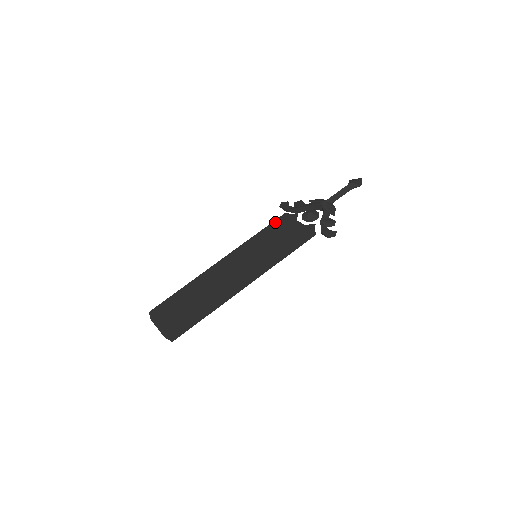
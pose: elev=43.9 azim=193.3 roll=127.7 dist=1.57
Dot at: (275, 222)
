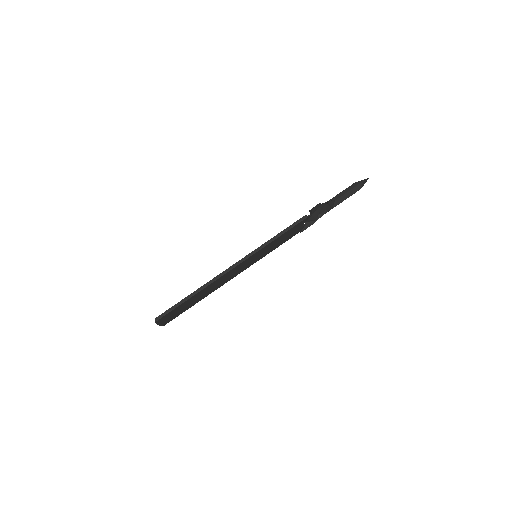
Dot at: occluded
